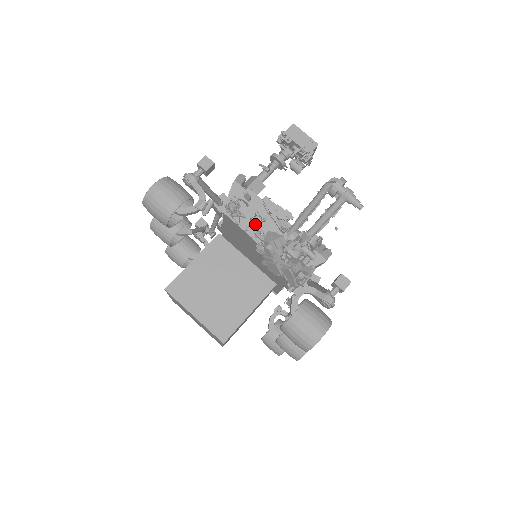
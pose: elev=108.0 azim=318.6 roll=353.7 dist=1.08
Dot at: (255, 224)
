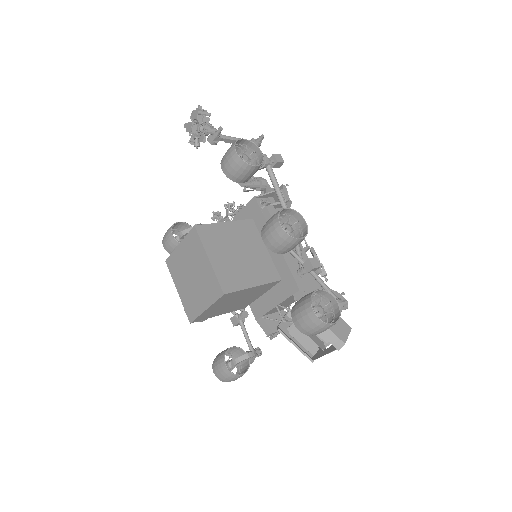
Dot at: (232, 213)
